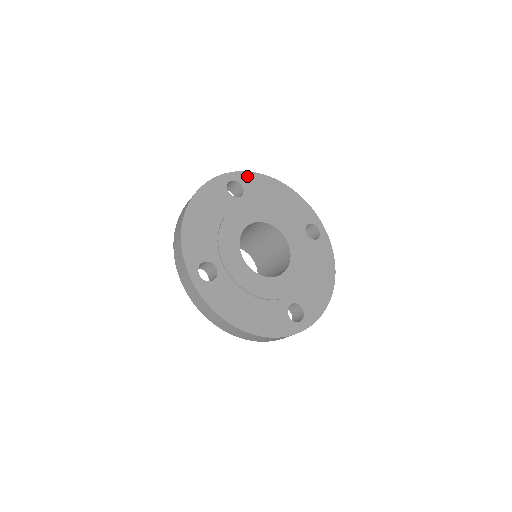
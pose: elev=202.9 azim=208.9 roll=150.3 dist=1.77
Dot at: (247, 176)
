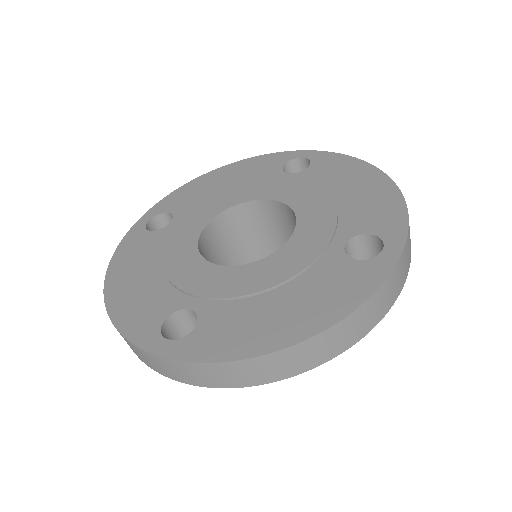
Dot at: (166, 201)
